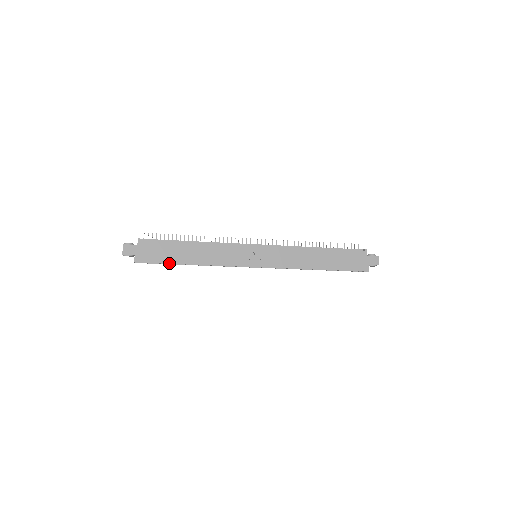
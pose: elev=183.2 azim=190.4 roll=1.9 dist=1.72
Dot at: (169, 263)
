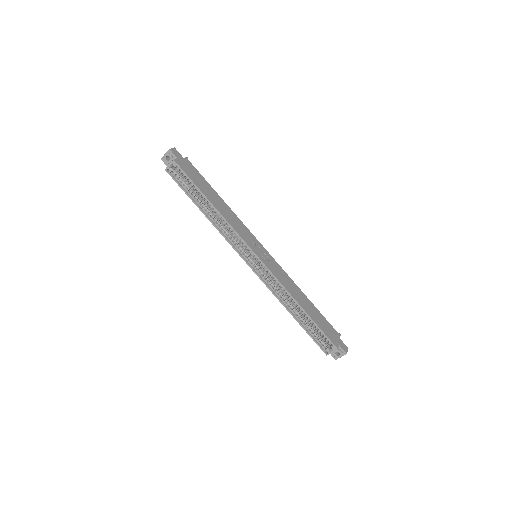
Dot at: (197, 186)
